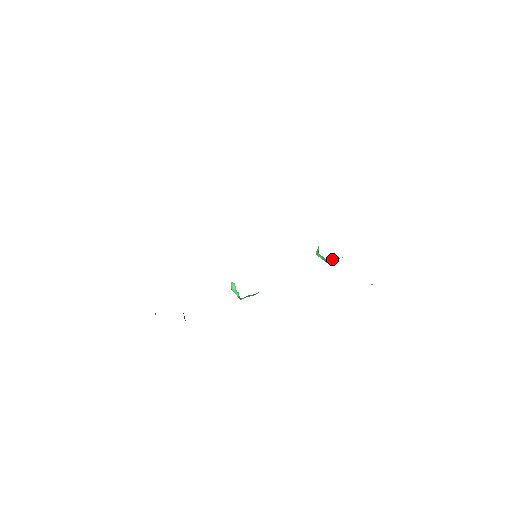
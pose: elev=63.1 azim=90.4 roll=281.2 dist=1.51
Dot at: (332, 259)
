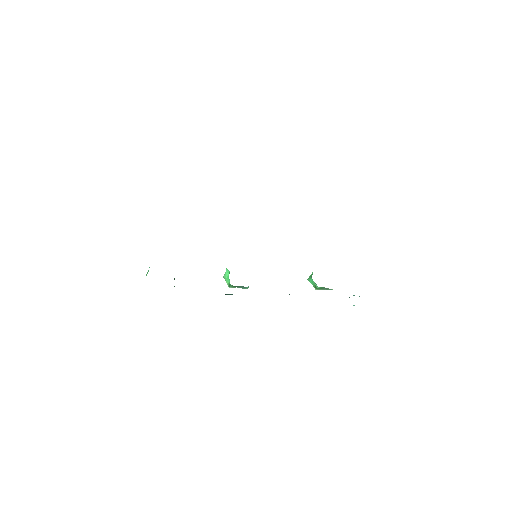
Dot at: (322, 287)
